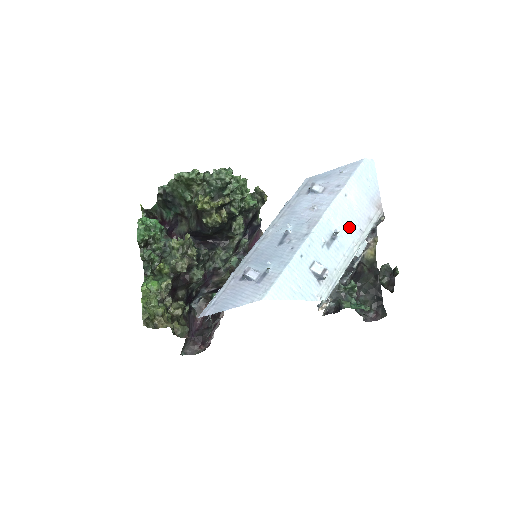
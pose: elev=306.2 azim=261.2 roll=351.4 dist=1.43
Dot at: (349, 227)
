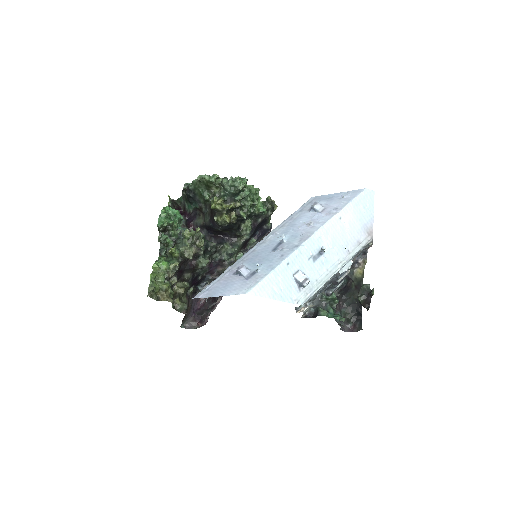
Dot at: (337, 246)
